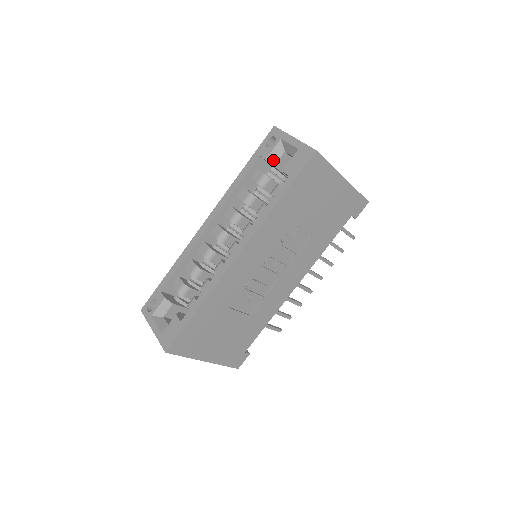
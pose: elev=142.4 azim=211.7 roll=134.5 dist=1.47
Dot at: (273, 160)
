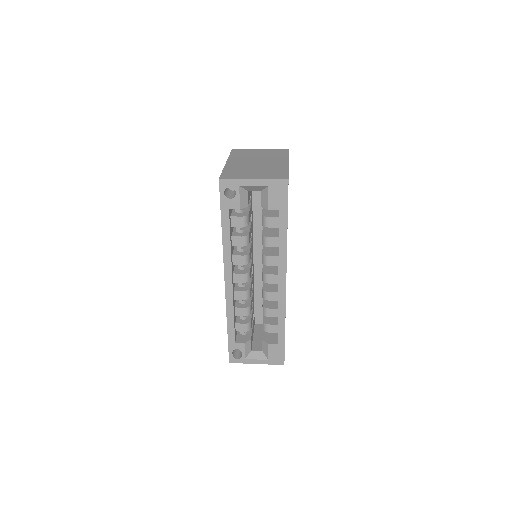
Dot at: (244, 204)
